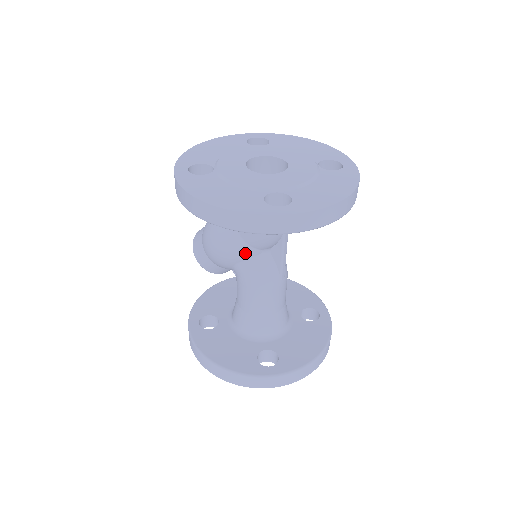
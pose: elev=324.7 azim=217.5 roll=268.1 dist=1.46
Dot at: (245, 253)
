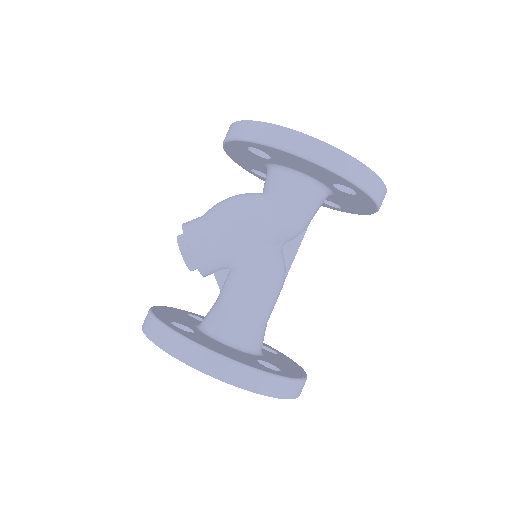
Dot at: (270, 236)
